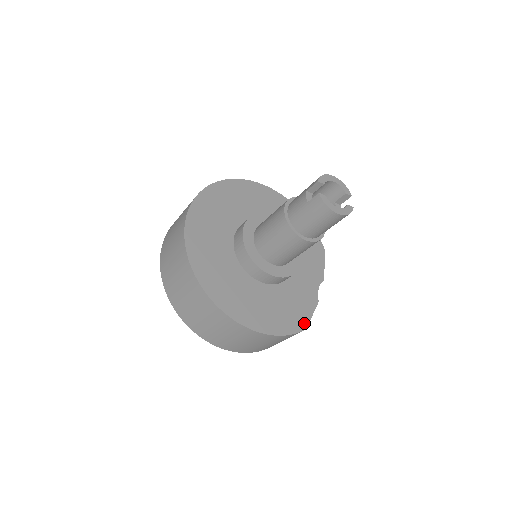
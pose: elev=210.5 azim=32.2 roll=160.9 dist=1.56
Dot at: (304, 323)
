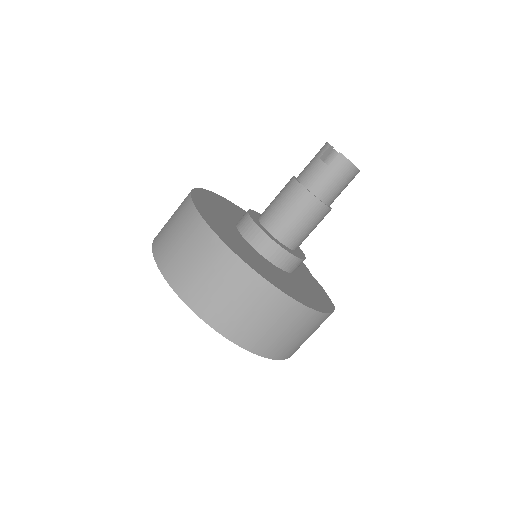
Dot at: (330, 302)
